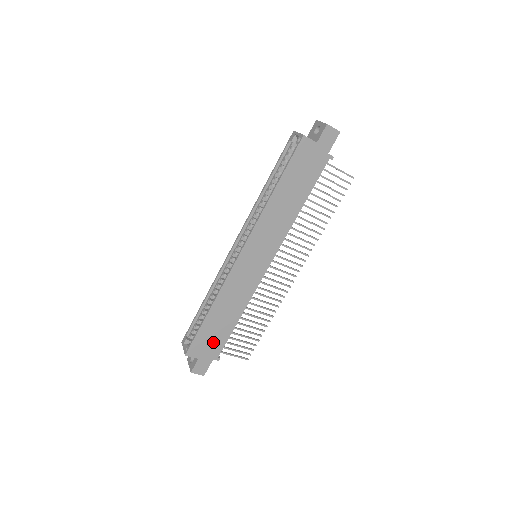
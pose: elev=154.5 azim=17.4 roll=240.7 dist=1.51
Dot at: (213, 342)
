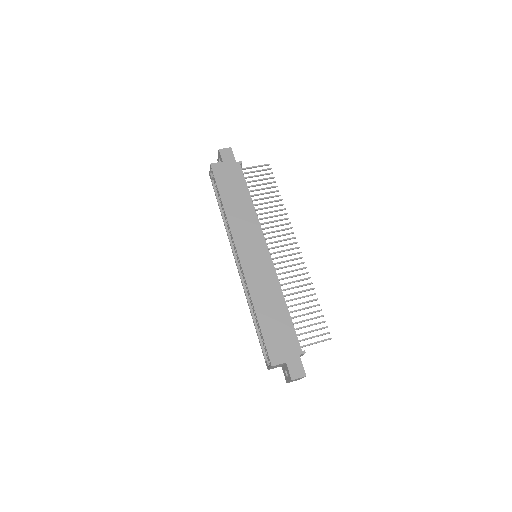
Dot at: (284, 339)
